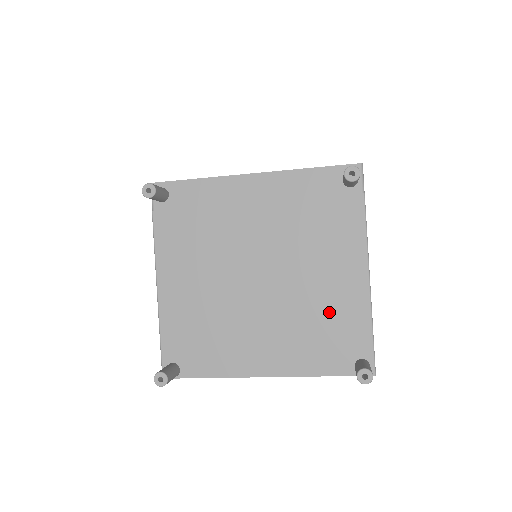
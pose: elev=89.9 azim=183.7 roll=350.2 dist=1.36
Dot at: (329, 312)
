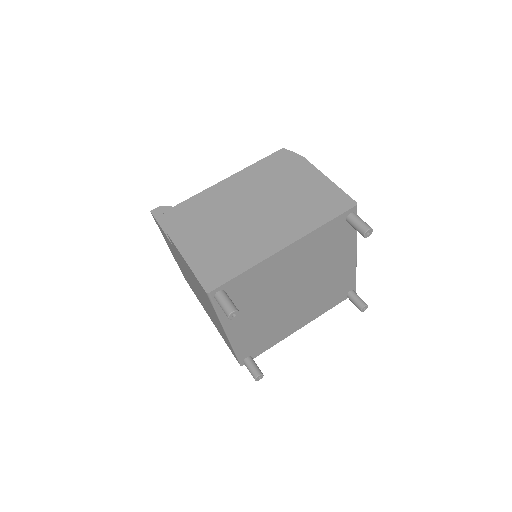
Dot at: (335, 284)
